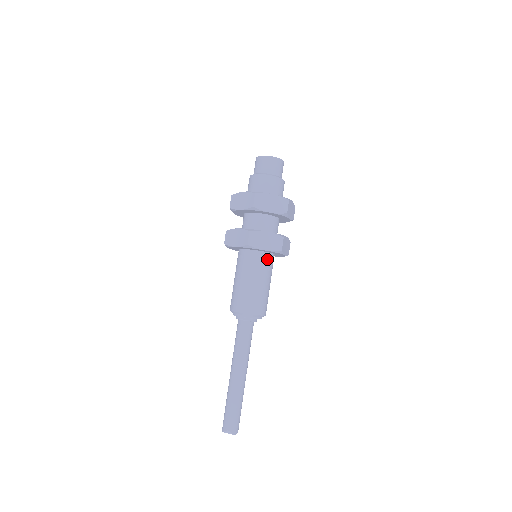
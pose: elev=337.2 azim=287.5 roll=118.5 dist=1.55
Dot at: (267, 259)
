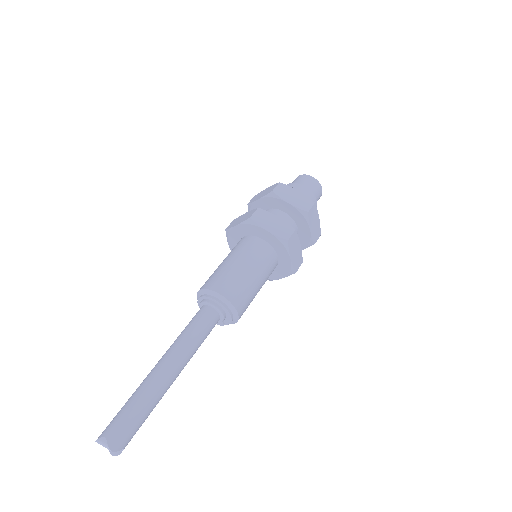
Dot at: (267, 251)
